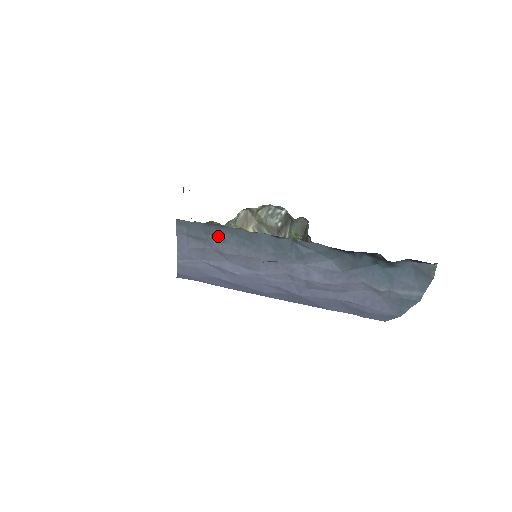
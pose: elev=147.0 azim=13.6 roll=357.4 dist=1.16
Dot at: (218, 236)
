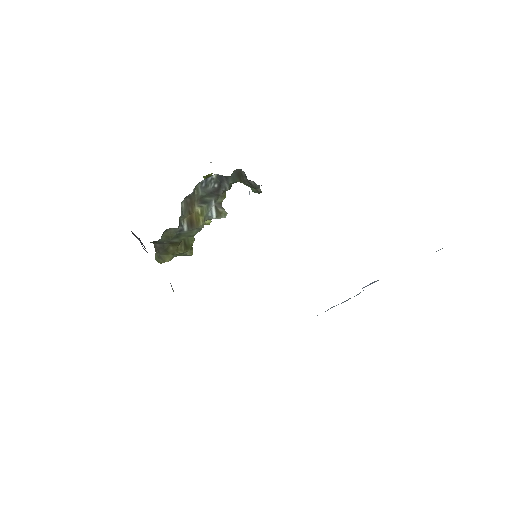
Dot at: occluded
